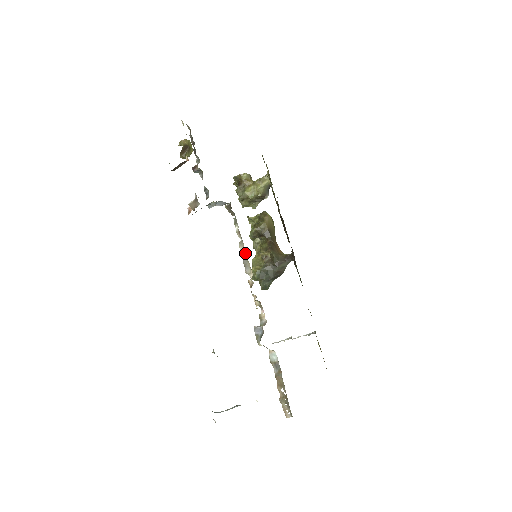
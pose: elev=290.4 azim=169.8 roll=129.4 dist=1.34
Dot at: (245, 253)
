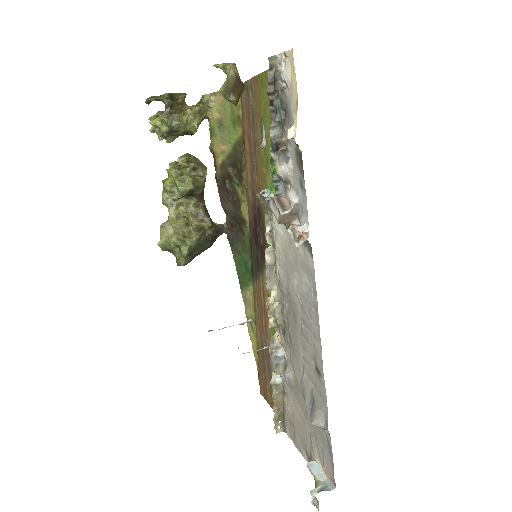
Dot at: (273, 264)
